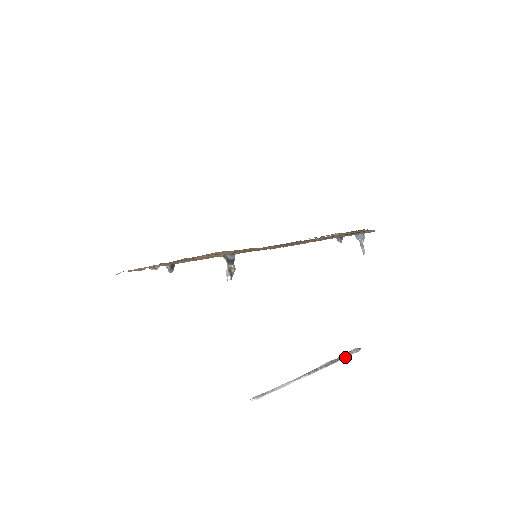
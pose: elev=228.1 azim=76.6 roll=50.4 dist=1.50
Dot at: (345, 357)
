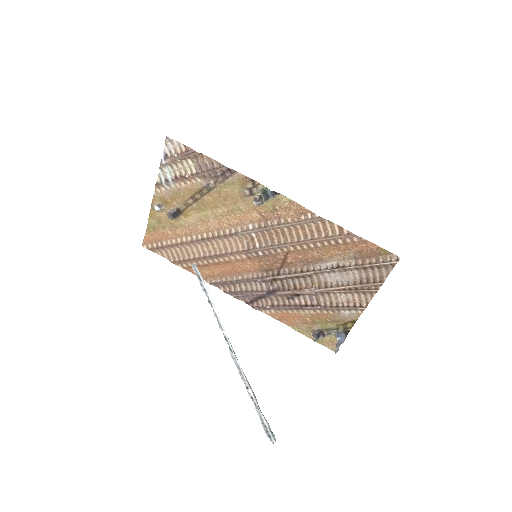
Dot at: occluded
